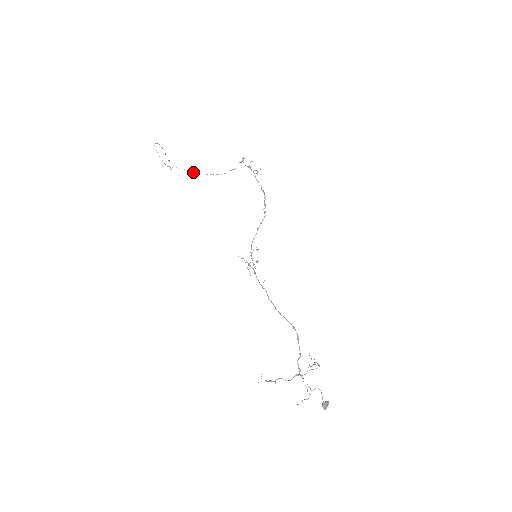
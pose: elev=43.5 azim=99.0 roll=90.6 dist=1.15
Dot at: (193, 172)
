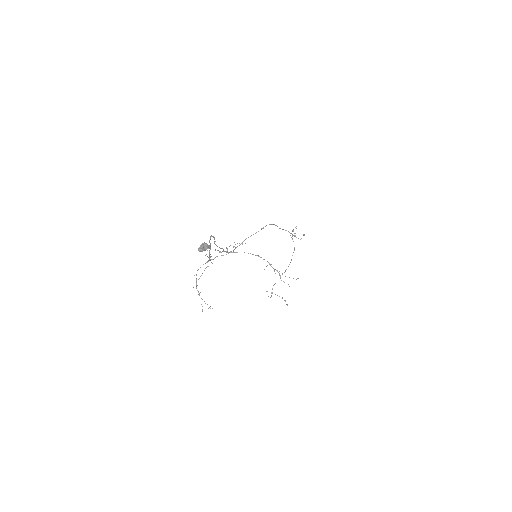
Dot at: occluded
